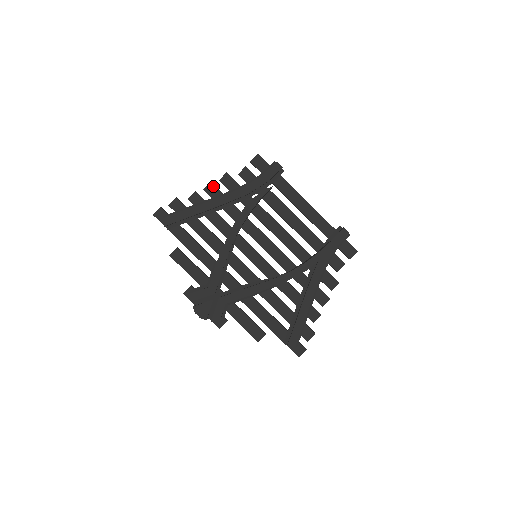
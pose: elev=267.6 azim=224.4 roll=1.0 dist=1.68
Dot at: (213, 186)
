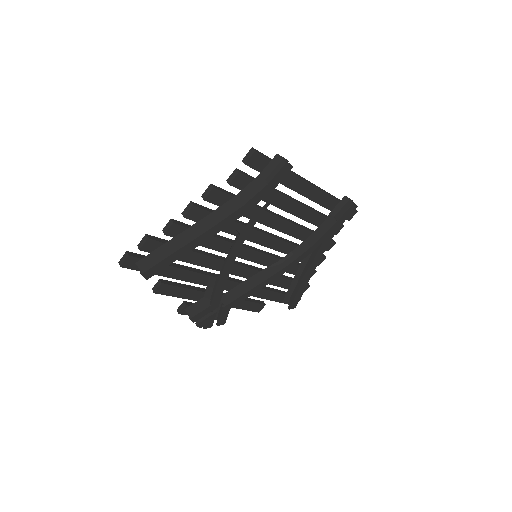
Dot at: (197, 209)
